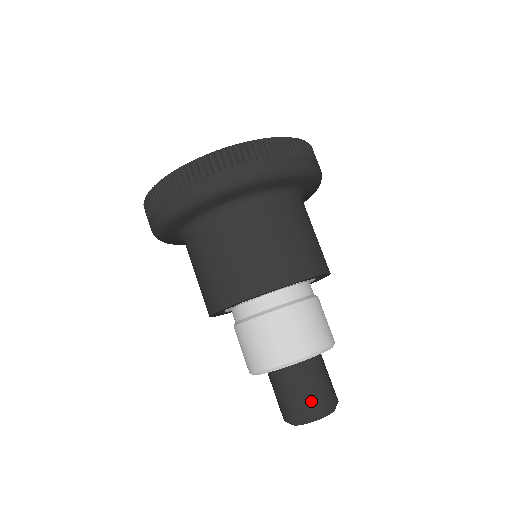
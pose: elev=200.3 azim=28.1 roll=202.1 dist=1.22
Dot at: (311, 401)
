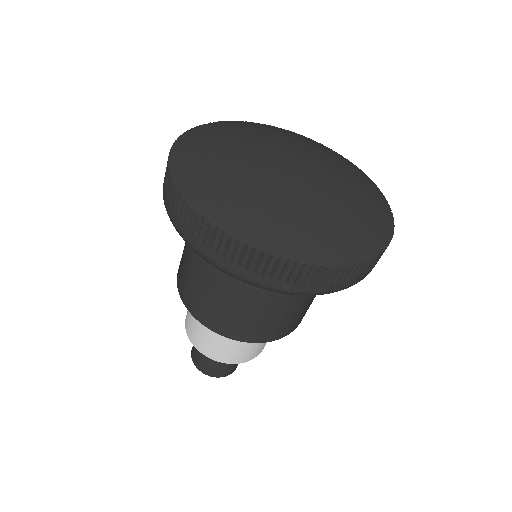
Dot at: (196, 357)
